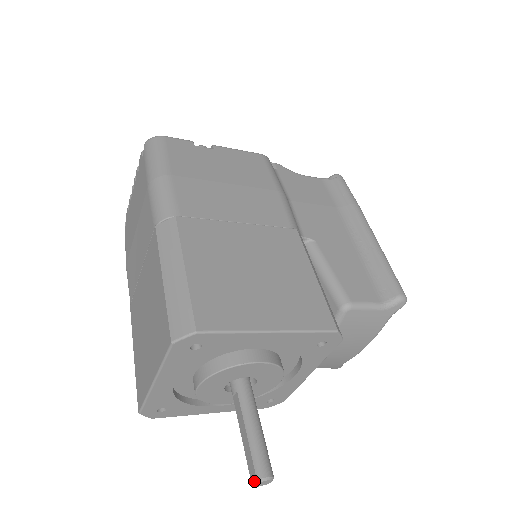
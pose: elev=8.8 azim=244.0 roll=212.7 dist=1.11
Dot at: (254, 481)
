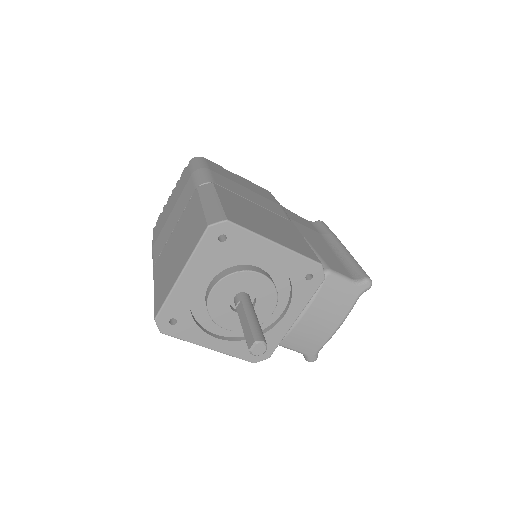
Dot at: (252, 345)
